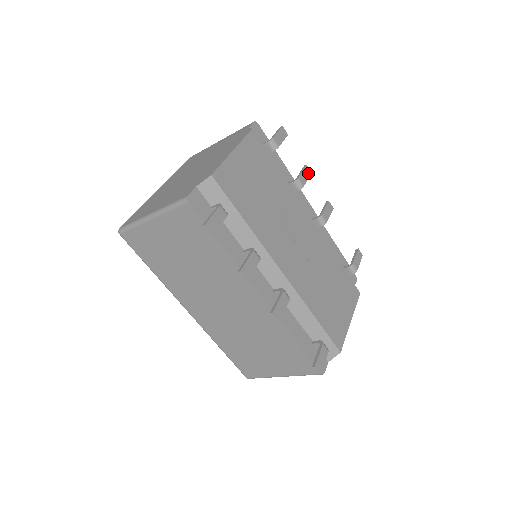
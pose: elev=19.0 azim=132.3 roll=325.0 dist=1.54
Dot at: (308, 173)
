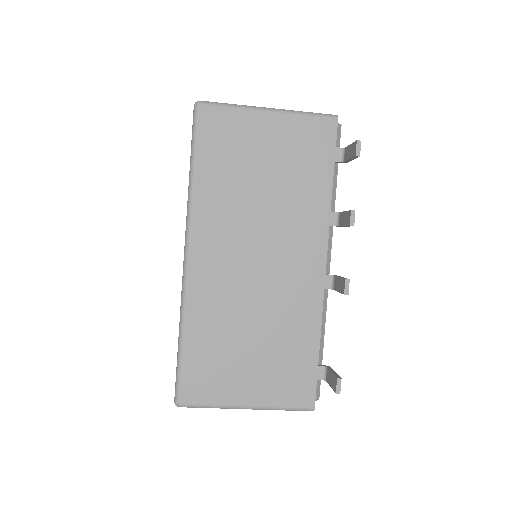
Dot at: occluded
